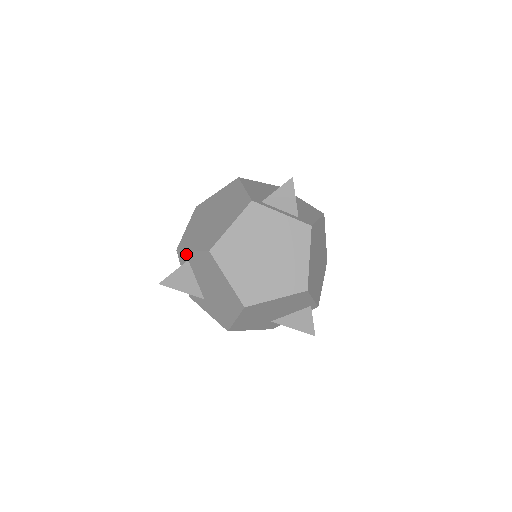
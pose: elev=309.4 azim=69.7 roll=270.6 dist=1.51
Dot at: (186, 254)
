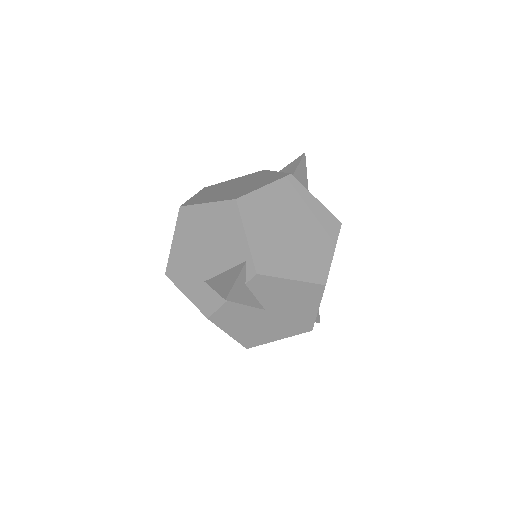
Dot at: occluded
